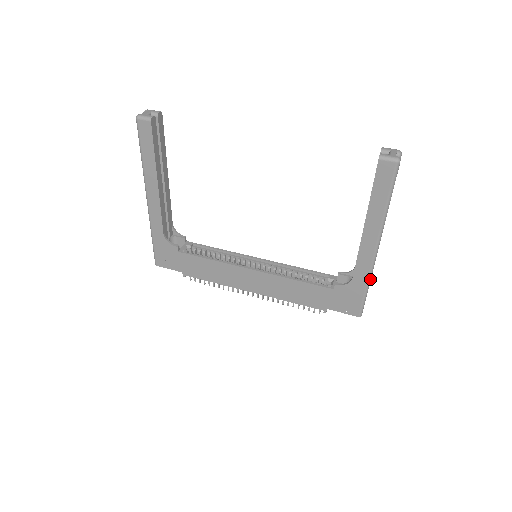
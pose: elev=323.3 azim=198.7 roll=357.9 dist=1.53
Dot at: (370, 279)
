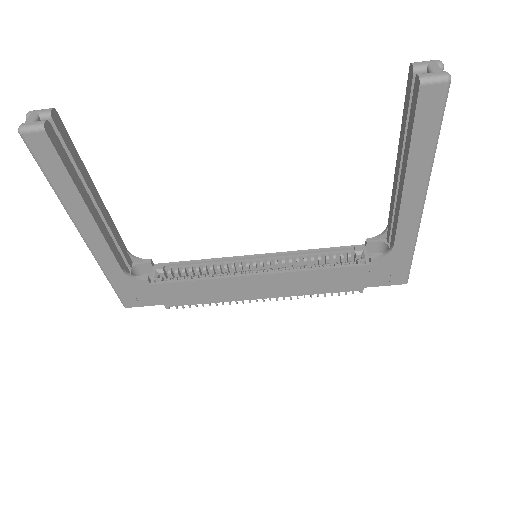
Dot at: (416, 240)
